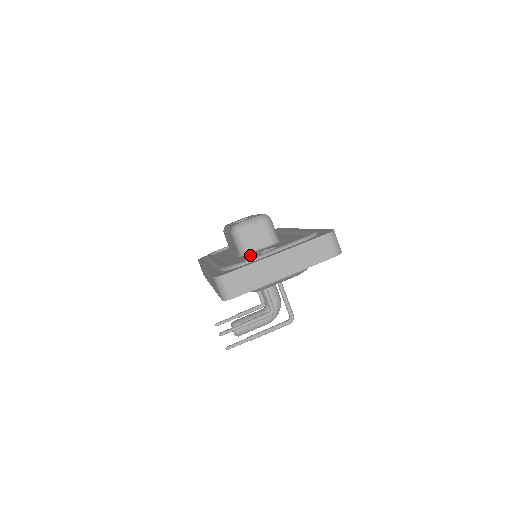
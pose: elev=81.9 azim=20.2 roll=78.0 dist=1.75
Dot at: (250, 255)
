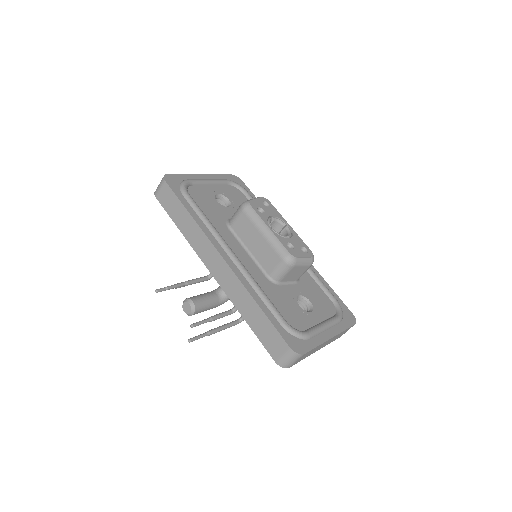
Dot at: (288, 296)
